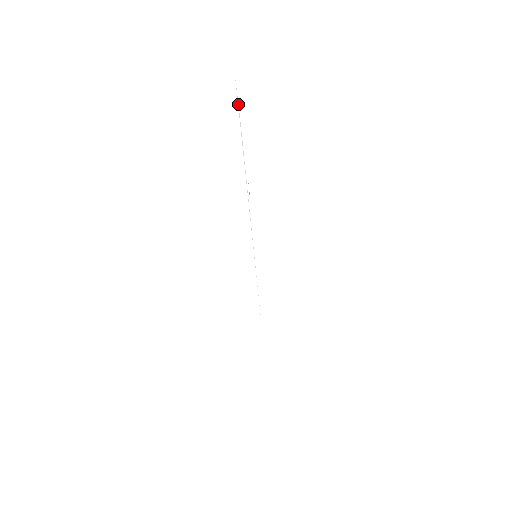
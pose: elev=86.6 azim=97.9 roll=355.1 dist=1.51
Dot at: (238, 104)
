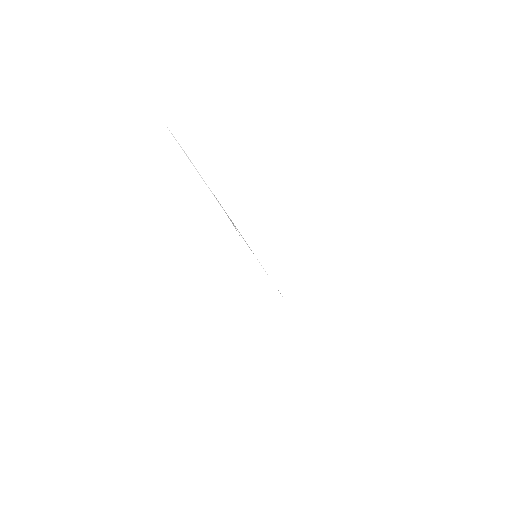
Dot at: (178, 143)
